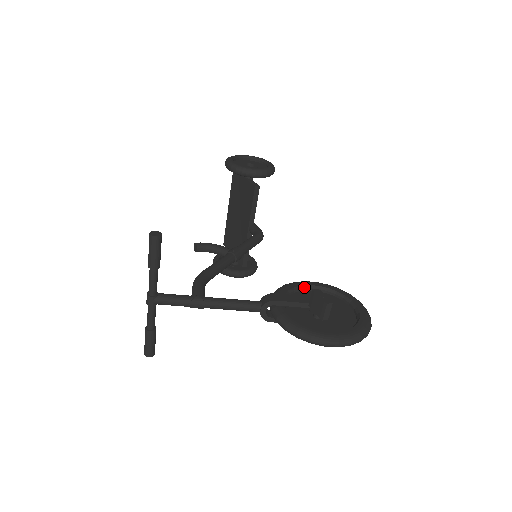
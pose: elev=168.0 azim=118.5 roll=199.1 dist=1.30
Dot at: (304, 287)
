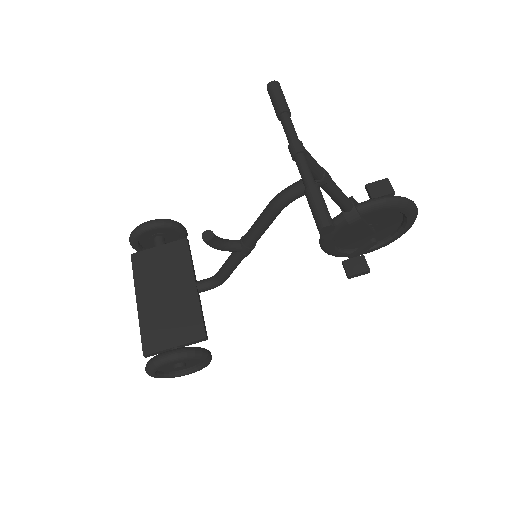
Dot at: occluded
